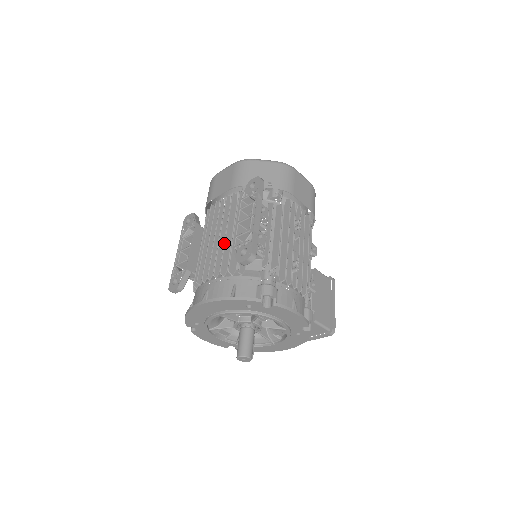
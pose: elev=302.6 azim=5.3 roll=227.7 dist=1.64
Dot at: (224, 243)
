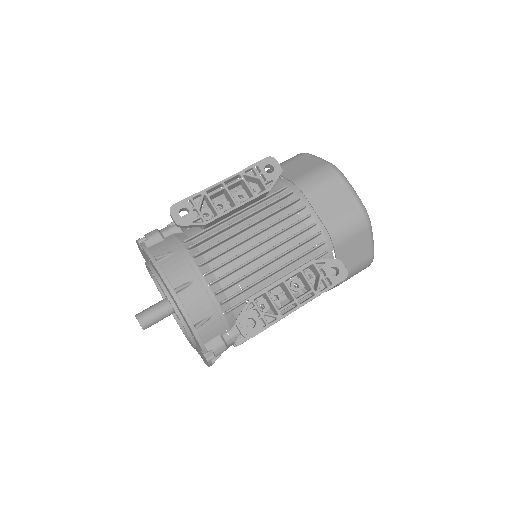
Dot at: (254, 271)
